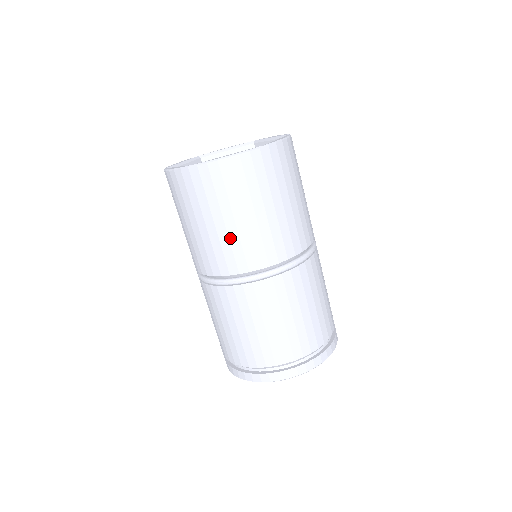
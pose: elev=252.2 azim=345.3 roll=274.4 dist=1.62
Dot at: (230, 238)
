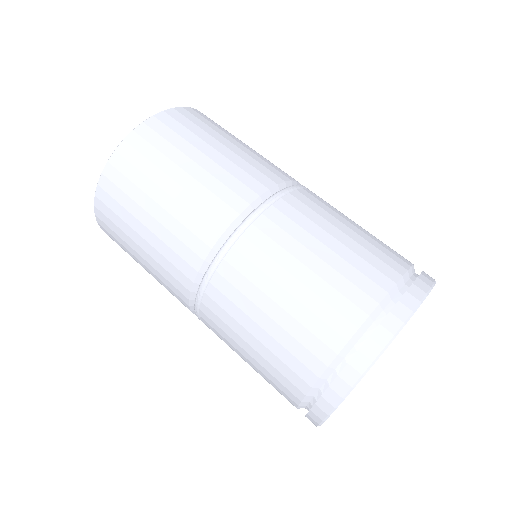
Dot at: (232, 160)
